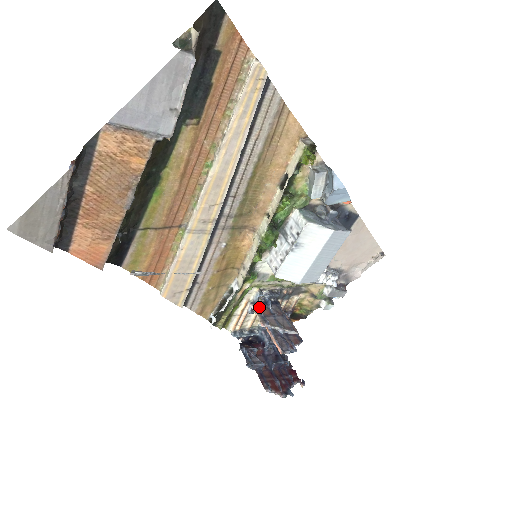
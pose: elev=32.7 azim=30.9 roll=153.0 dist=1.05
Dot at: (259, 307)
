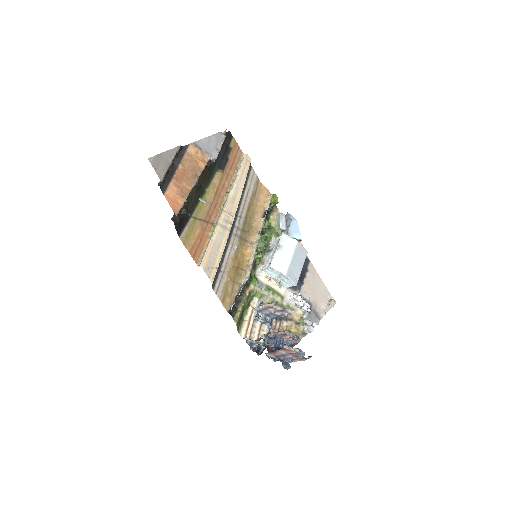
Dot at: (262, 305)
